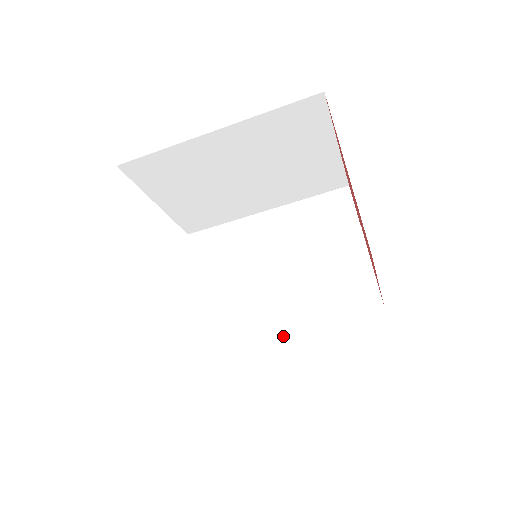
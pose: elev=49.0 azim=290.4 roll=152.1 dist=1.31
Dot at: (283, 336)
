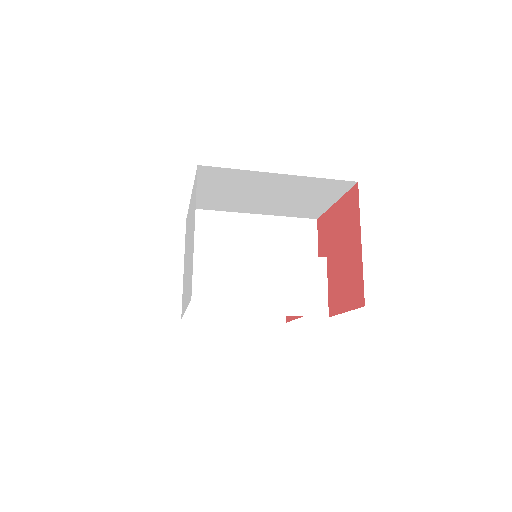
Dot at: occluded
